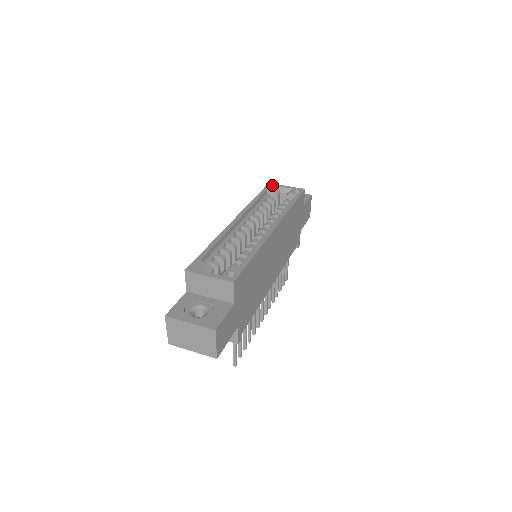
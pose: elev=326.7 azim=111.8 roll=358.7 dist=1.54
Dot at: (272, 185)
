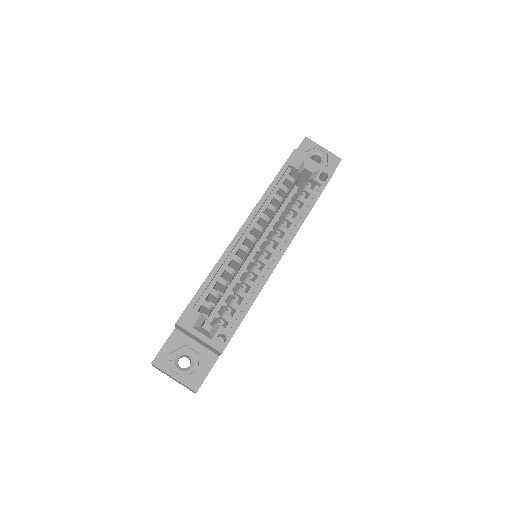
Dot at: (298, 155)
